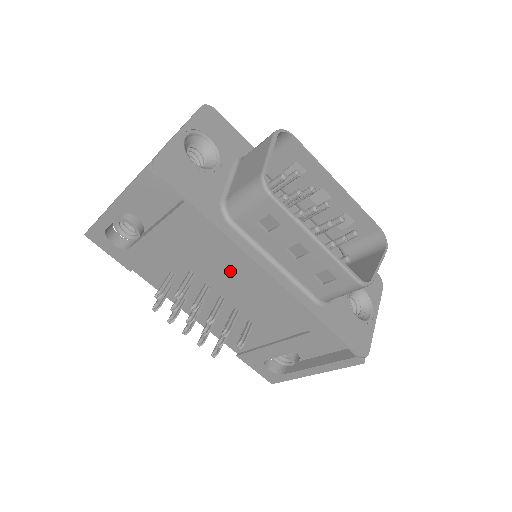
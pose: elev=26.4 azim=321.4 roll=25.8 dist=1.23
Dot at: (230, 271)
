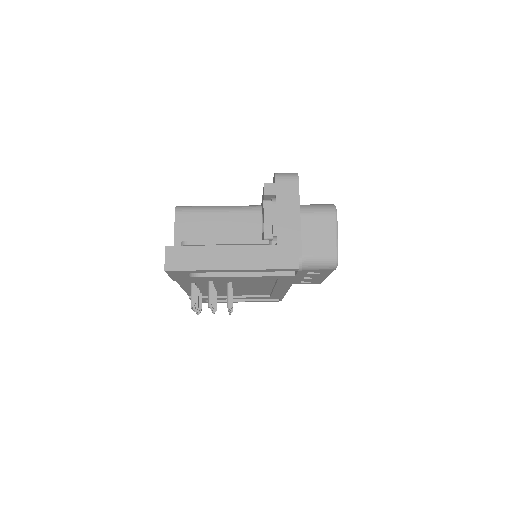
Dot at: (263, 285)
